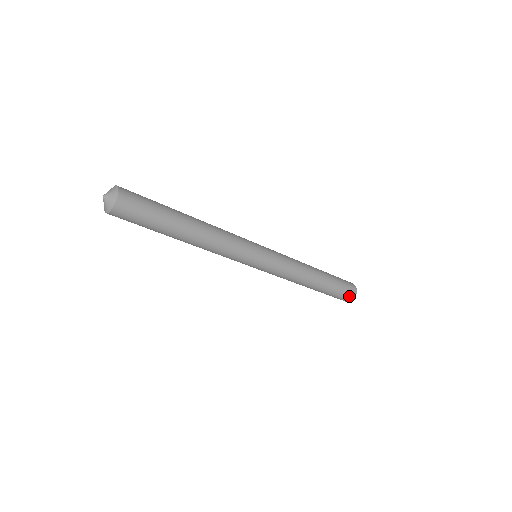
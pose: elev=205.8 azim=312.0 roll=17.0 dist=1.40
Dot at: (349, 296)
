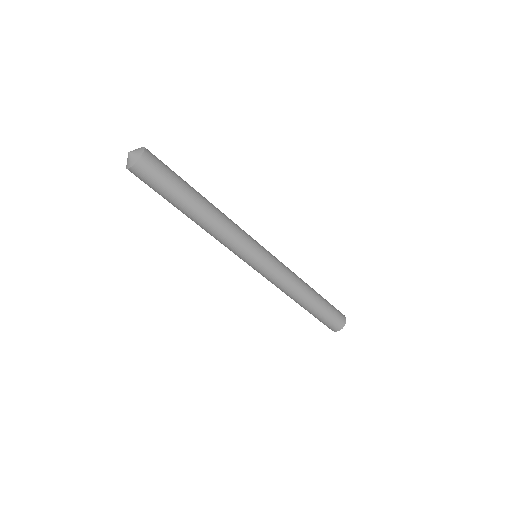
Dot at: (339, 323)
